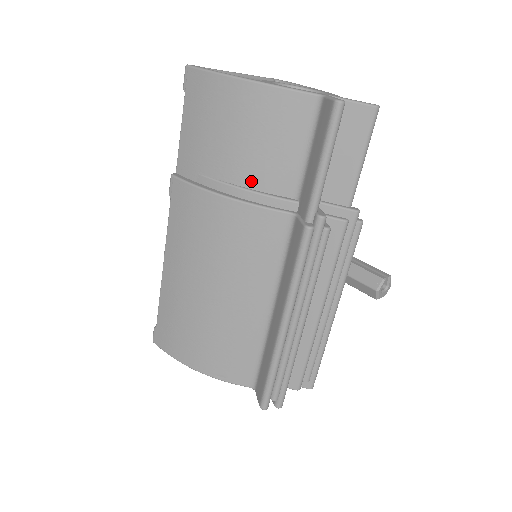
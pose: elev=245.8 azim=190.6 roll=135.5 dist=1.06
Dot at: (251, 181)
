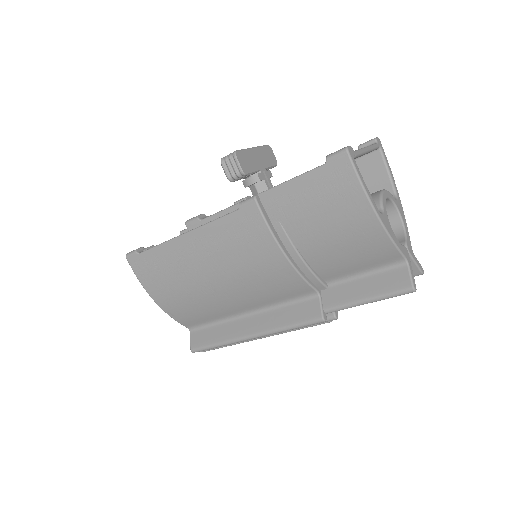
Dot at: (312, 259)
